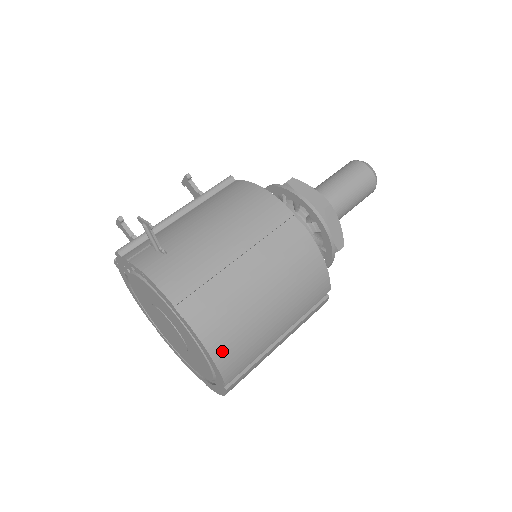
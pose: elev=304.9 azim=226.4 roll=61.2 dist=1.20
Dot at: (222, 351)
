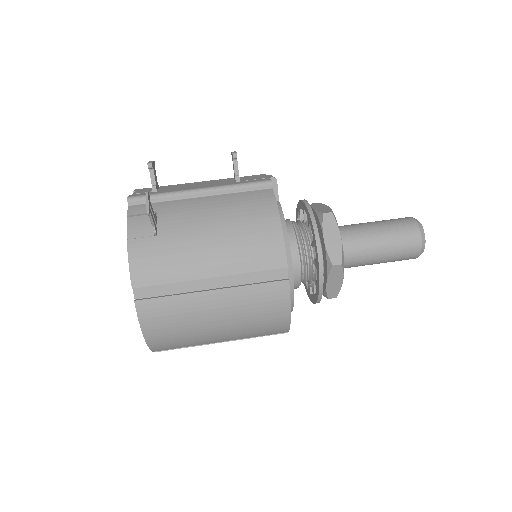
Dot at: (156, 336)
